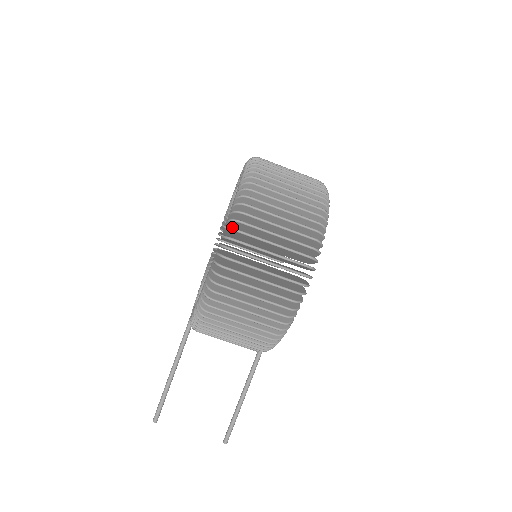
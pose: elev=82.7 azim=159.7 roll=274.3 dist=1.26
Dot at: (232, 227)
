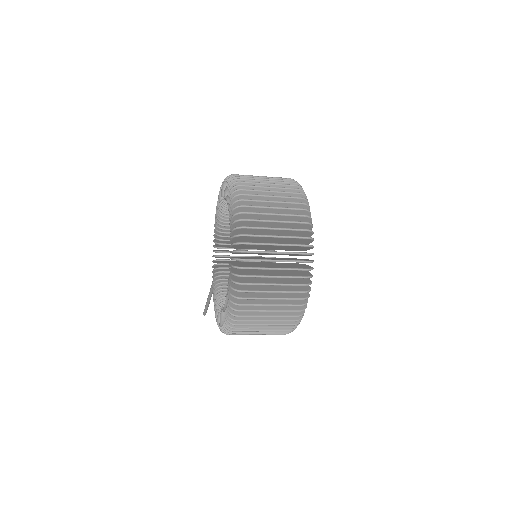
Dot at: occluded
